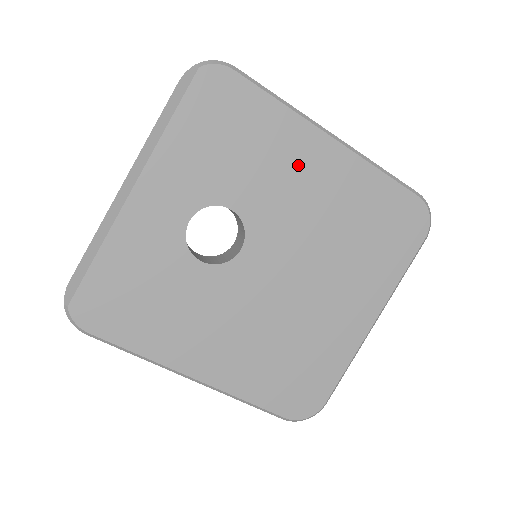
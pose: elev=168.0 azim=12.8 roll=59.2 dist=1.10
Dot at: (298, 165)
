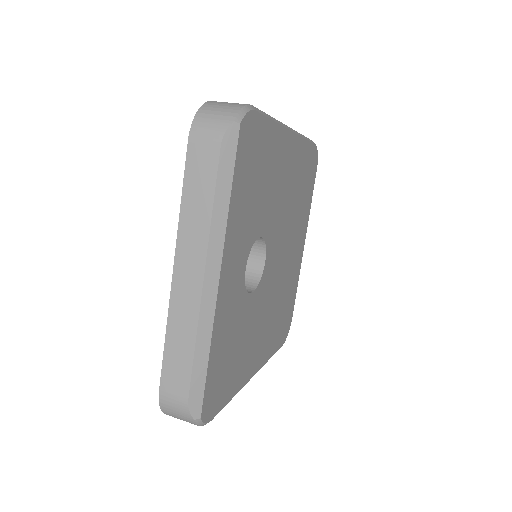
Dot at: (281, 168)
